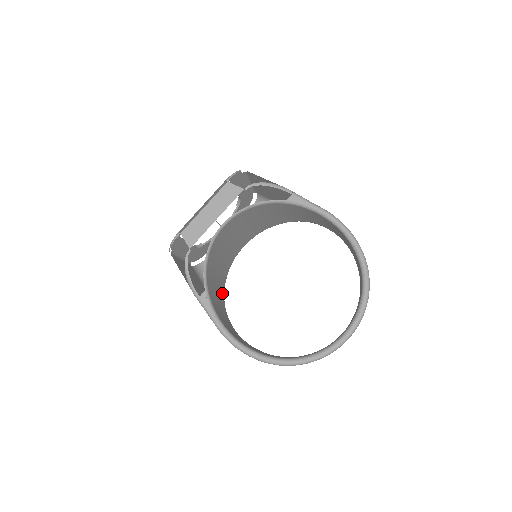
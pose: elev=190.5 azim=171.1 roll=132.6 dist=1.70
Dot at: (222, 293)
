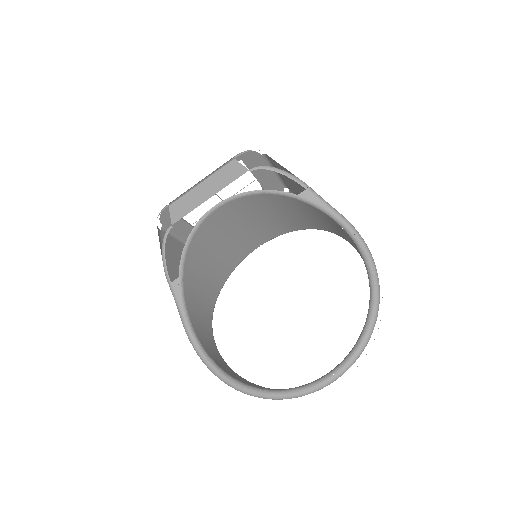
Dot at: (215, 290)
